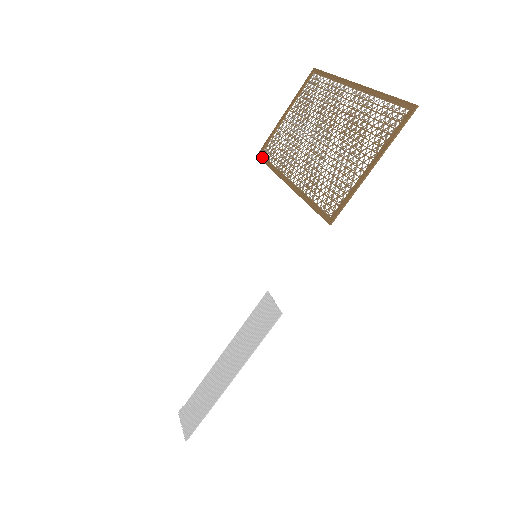
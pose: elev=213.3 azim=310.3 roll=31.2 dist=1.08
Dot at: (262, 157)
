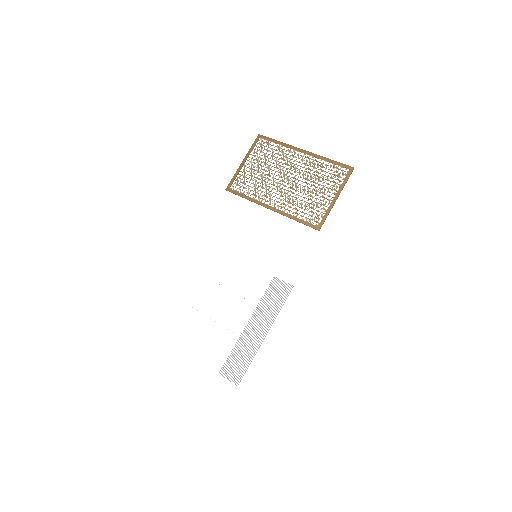
Dot at: (233, 191)
